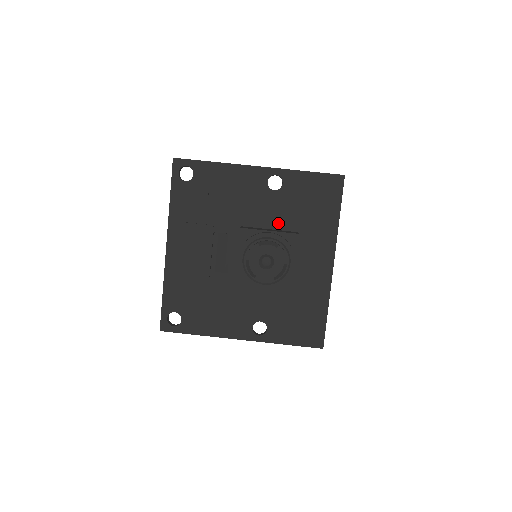
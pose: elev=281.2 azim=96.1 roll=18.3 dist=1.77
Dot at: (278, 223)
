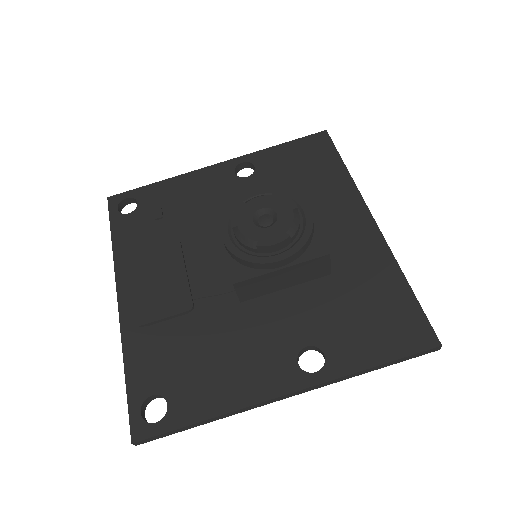
Dot at: occluded
